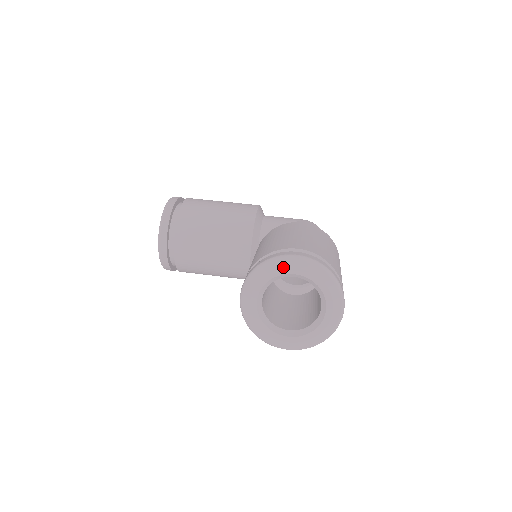
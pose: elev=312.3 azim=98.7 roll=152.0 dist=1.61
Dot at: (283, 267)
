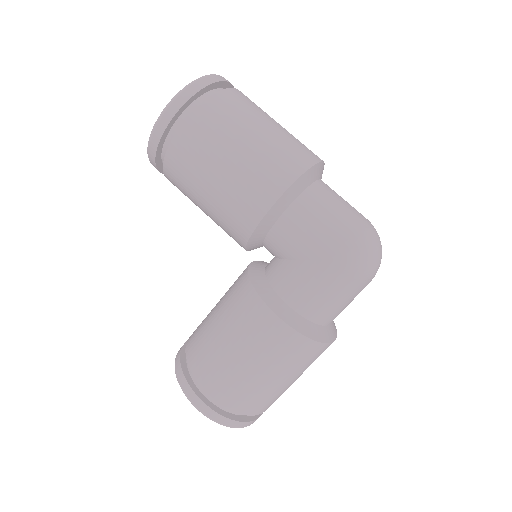
Dot at: occluded
